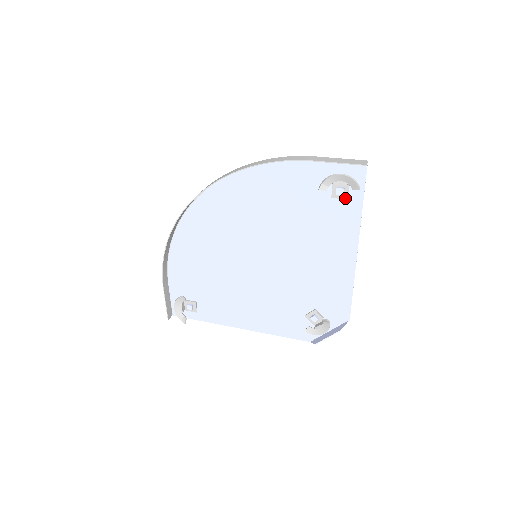
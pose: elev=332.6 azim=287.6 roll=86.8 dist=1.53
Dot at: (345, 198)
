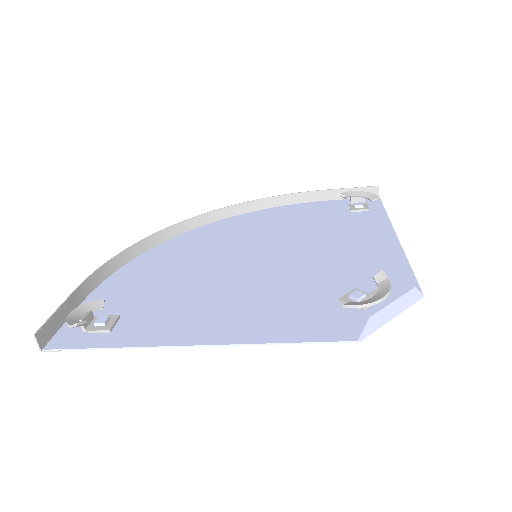
Dot at: (366, 209)
